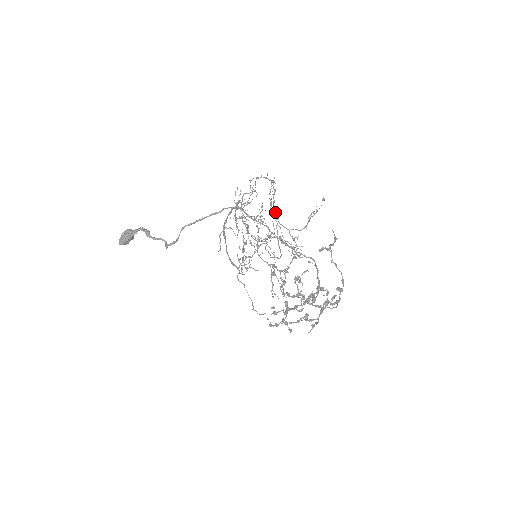
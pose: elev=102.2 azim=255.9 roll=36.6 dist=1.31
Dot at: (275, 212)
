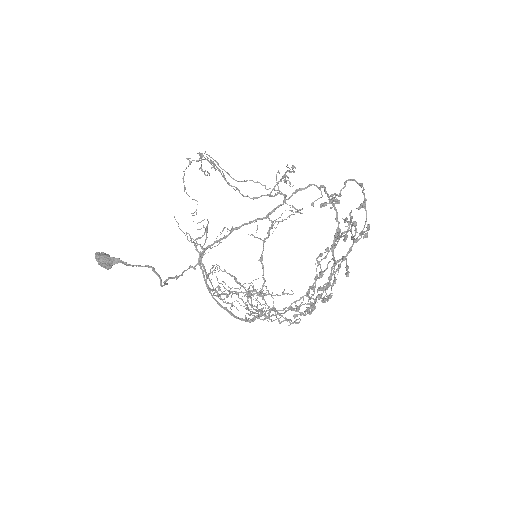
Dot at: (236, 189)
